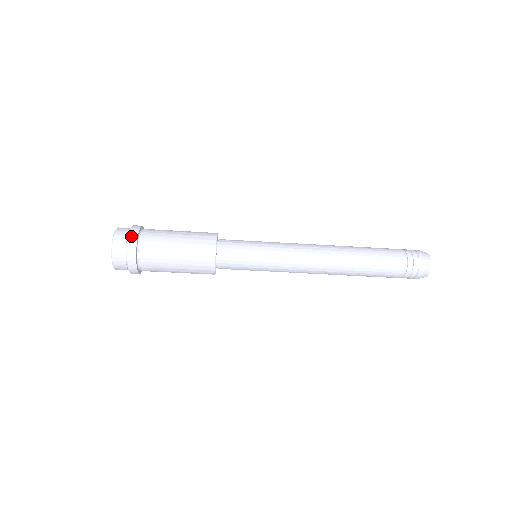
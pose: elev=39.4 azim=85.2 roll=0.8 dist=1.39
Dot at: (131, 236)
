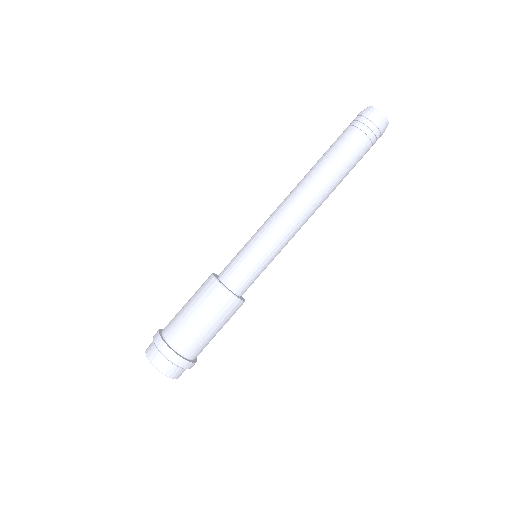
Dot at: (156, 342)
